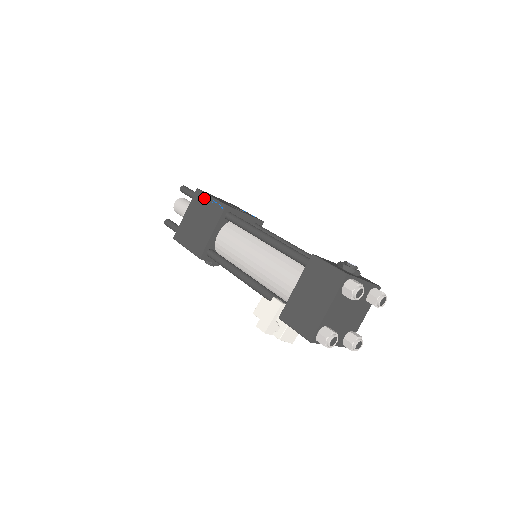
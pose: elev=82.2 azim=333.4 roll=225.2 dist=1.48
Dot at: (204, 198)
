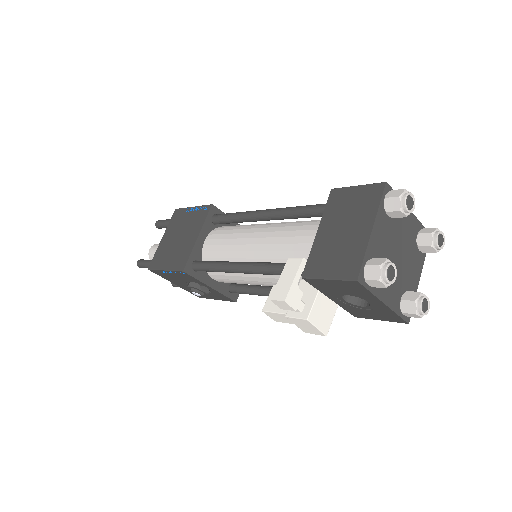
Dot at: (184, 212)
